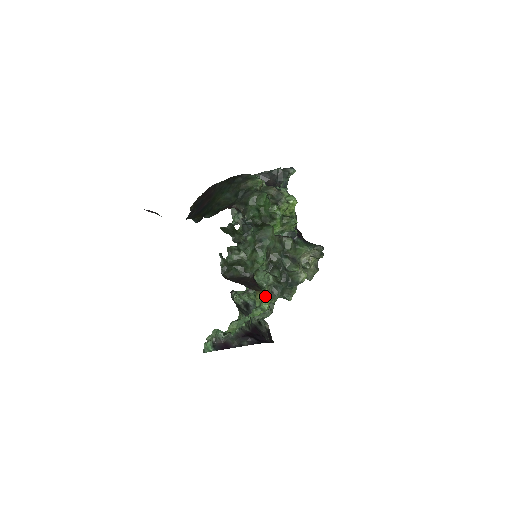
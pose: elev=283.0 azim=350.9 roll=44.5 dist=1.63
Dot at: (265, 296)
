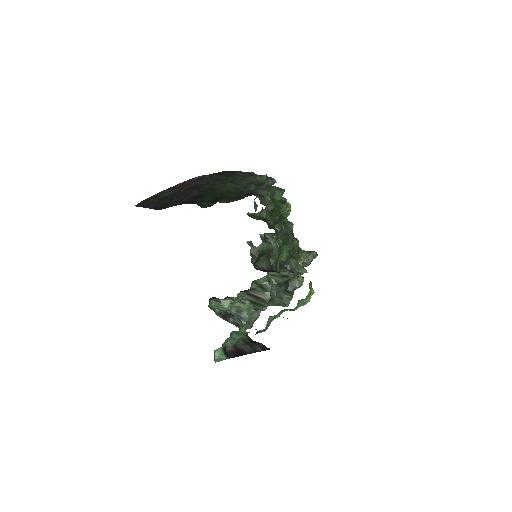
Dot at: occluded
